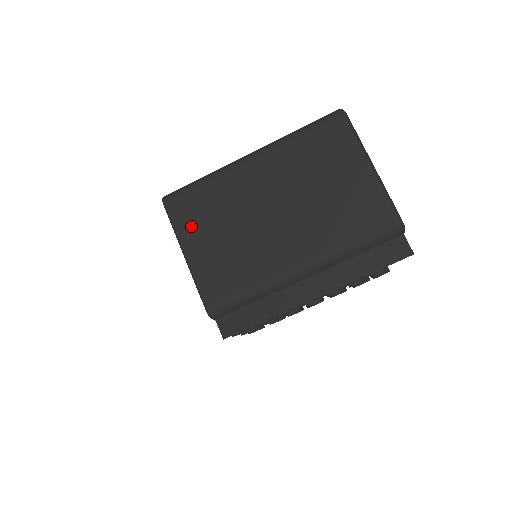
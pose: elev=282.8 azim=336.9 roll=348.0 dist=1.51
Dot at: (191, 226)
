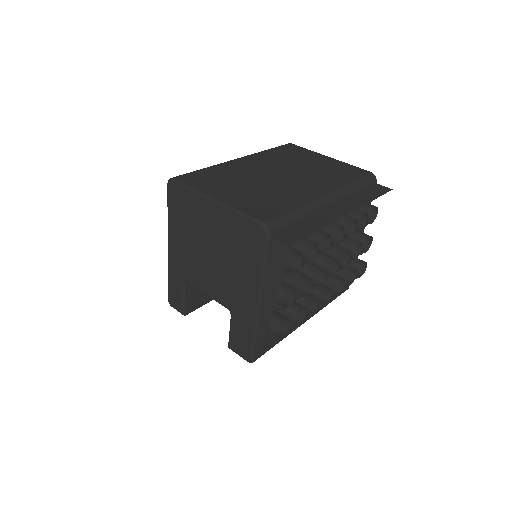
Dot at: (210, 185)
